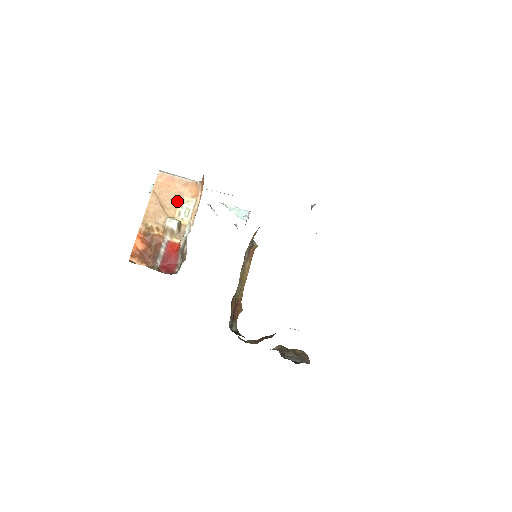
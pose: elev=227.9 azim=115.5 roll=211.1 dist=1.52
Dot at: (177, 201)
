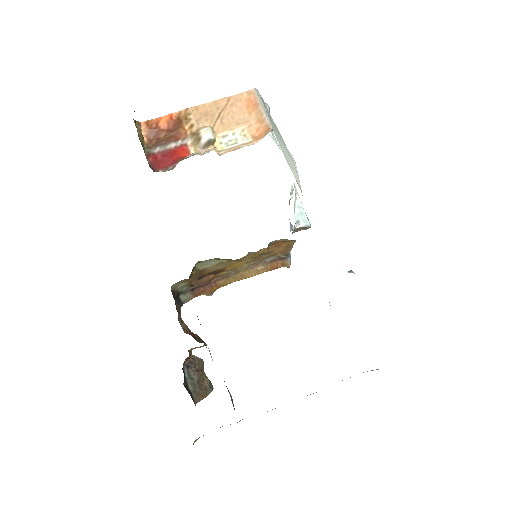
Dot at: (236, 125)
